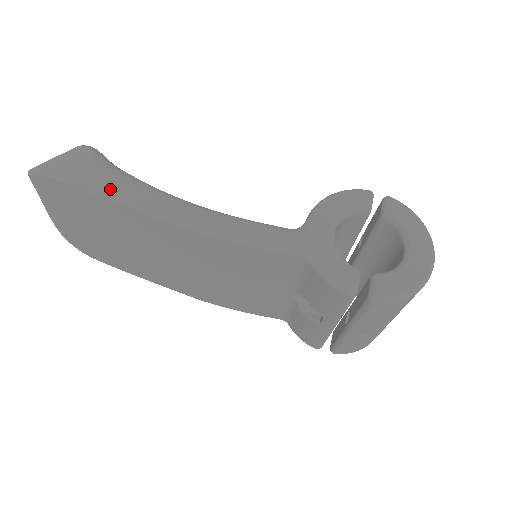
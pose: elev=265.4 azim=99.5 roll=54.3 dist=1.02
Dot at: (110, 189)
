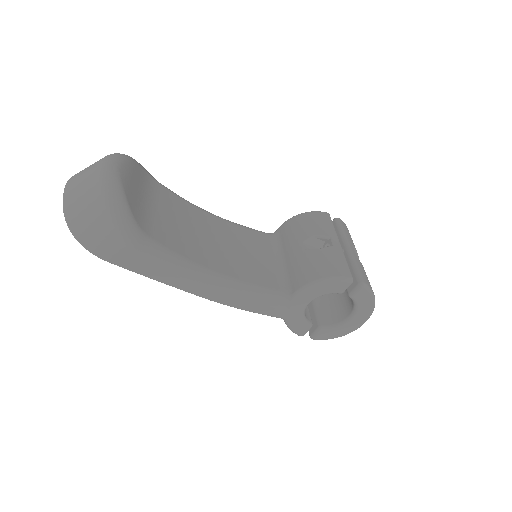
Dot at: (146, 271)
